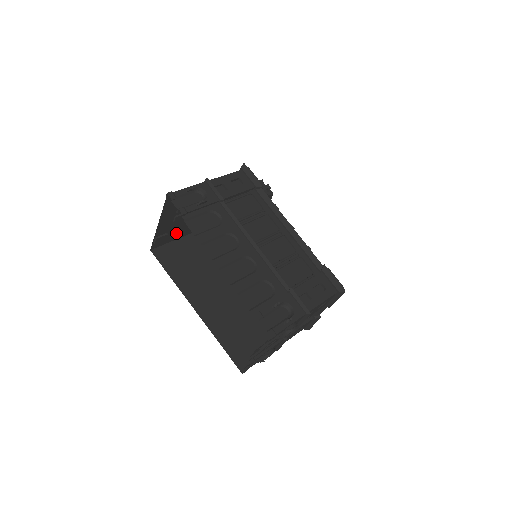
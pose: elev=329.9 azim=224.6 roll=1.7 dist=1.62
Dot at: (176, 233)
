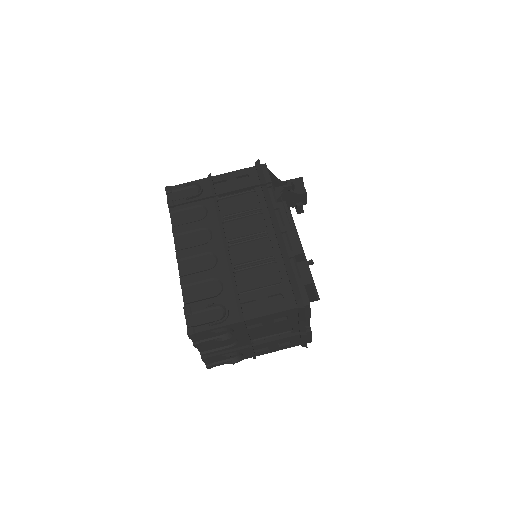
Dot at: occluded
